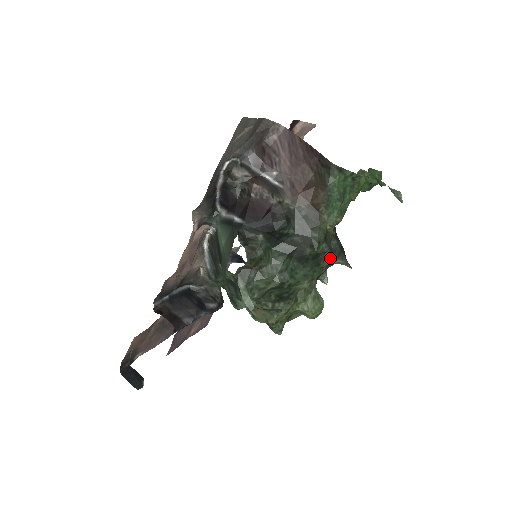
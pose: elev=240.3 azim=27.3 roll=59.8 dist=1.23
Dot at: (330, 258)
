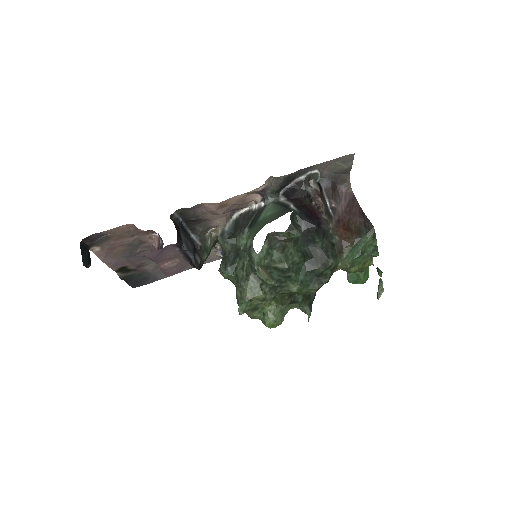
Dot at: (305, 298)
